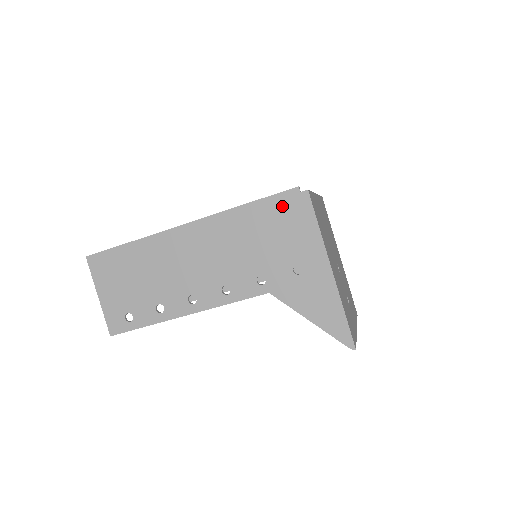
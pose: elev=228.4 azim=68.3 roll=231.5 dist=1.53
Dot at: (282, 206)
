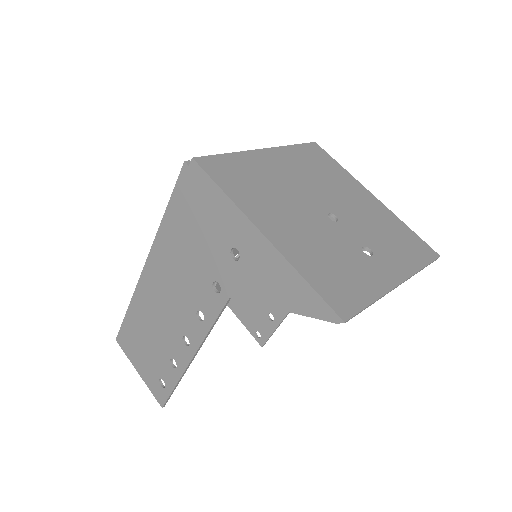
Dot at: (186, 194)
